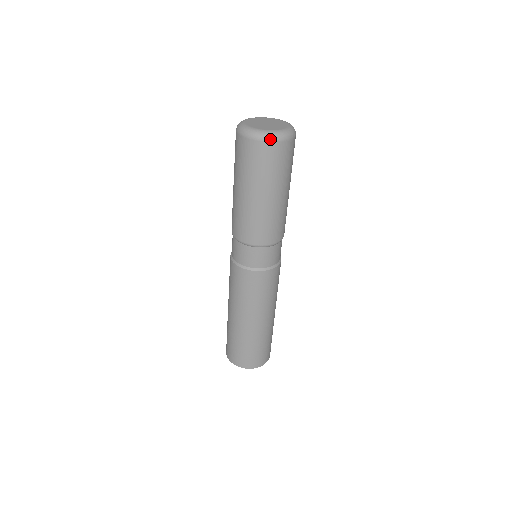
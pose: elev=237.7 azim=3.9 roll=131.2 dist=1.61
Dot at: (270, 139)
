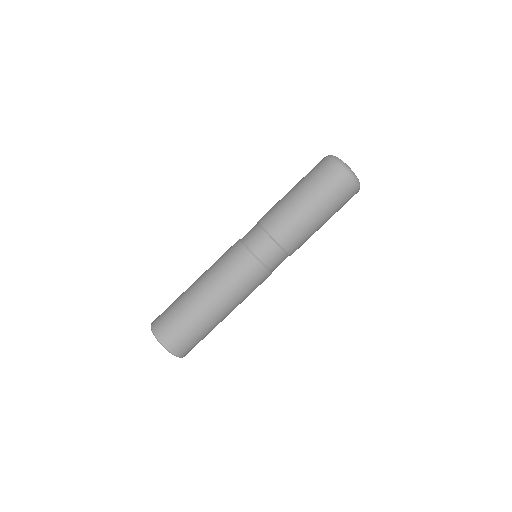
Dot at: (339, 163)
